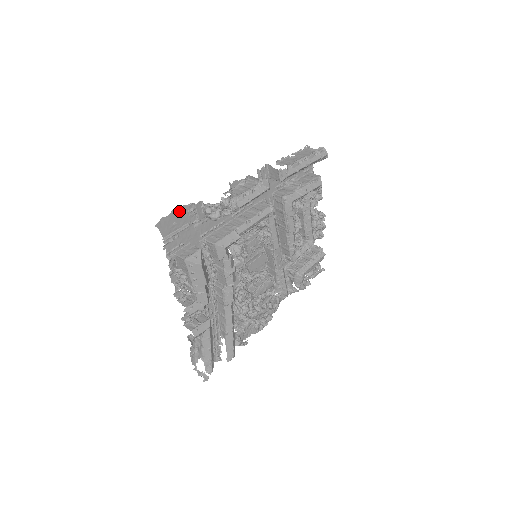
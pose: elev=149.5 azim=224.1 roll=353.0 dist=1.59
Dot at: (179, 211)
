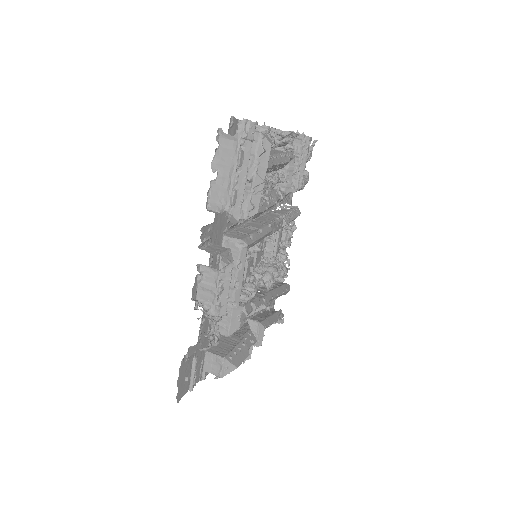
Dot at: (180, 374)
